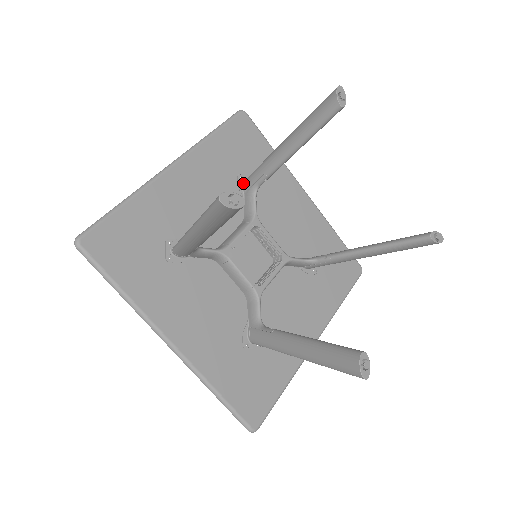
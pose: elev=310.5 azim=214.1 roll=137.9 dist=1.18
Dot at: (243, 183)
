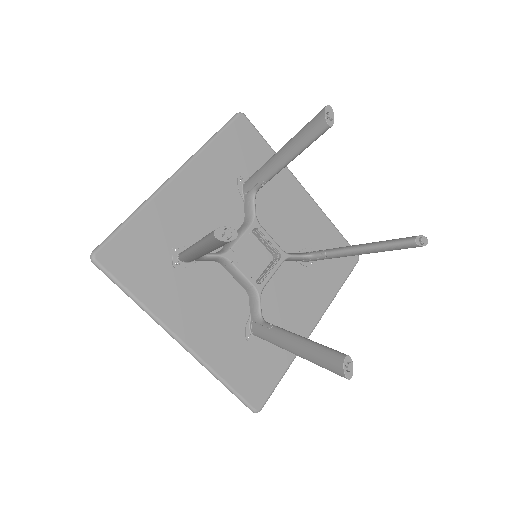
Dot at: (243, 186)
